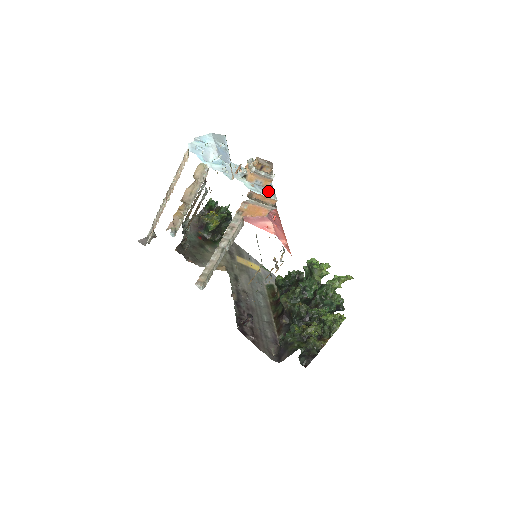
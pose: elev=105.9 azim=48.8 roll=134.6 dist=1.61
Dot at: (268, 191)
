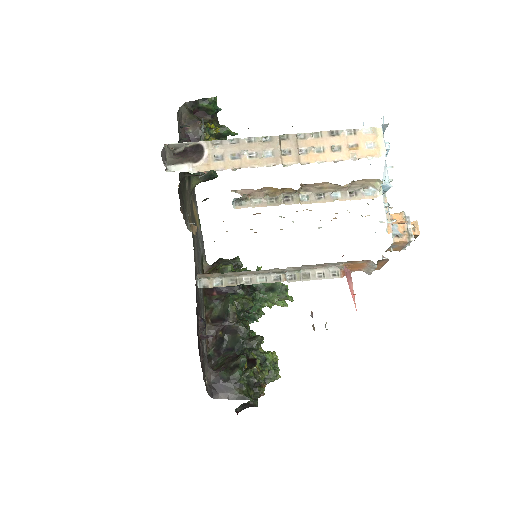
Dot at: occluded
